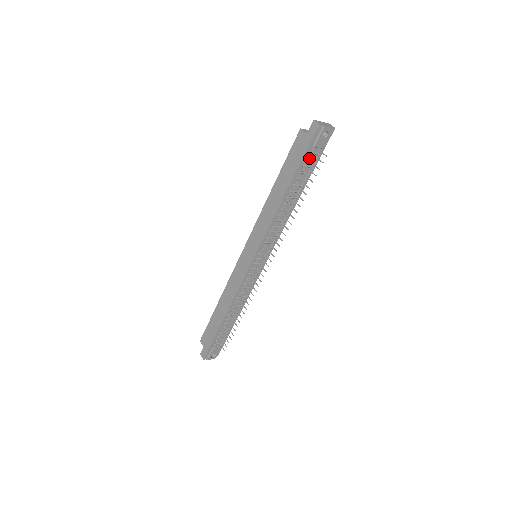
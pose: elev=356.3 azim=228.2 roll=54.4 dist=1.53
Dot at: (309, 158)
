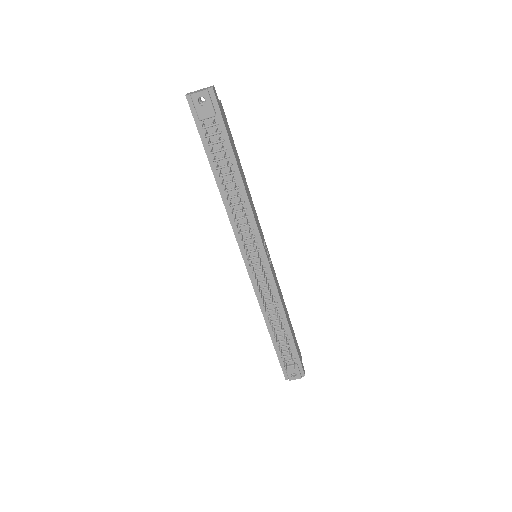
Dot at: (210, 134)
